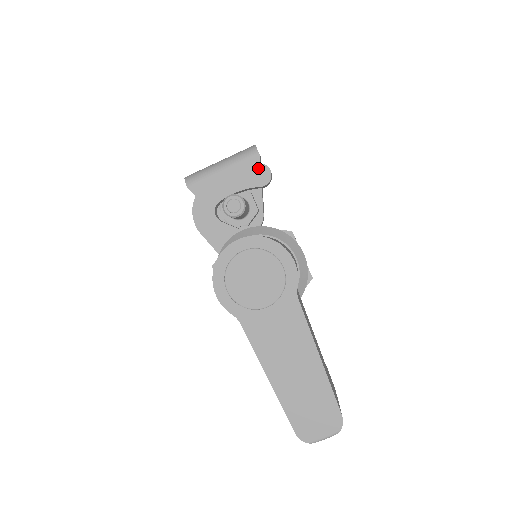
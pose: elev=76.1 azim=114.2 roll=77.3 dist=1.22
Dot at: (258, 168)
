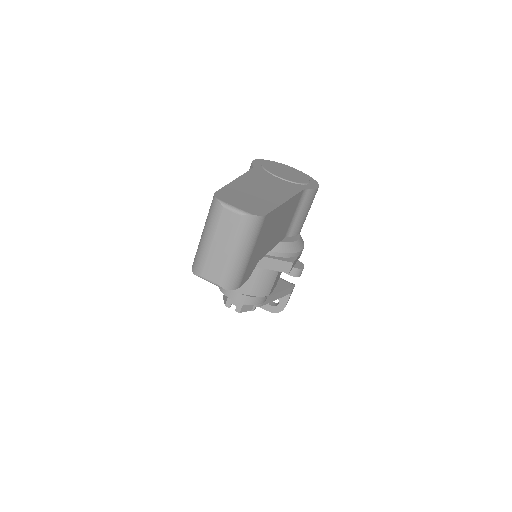
Dot at: (297, 262)
